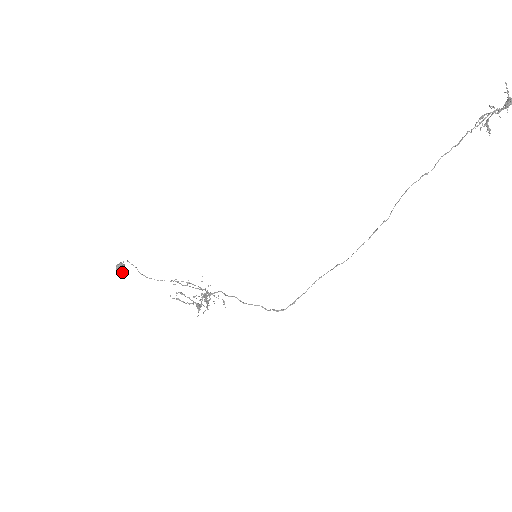
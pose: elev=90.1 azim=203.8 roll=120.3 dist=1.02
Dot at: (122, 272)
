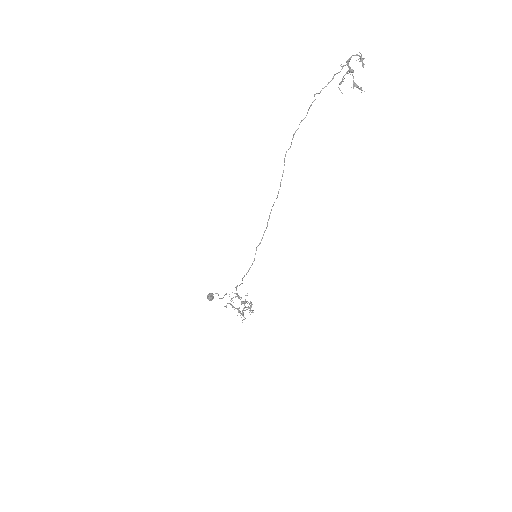
Dot at: (209, 298)
